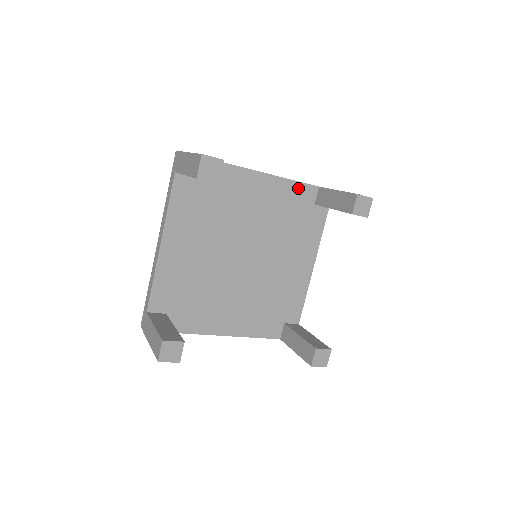
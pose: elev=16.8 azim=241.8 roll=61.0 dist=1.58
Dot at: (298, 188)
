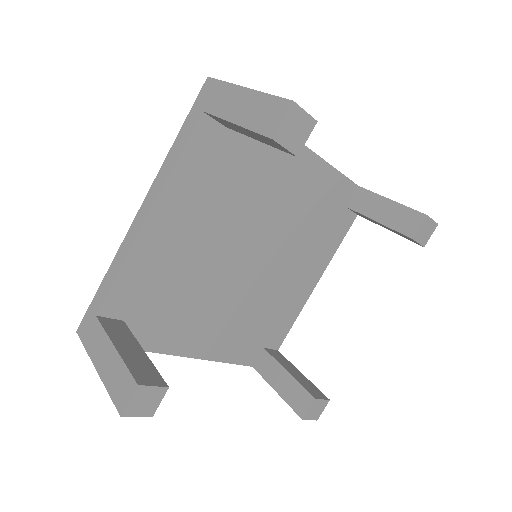
Dot at: (337, 181)
